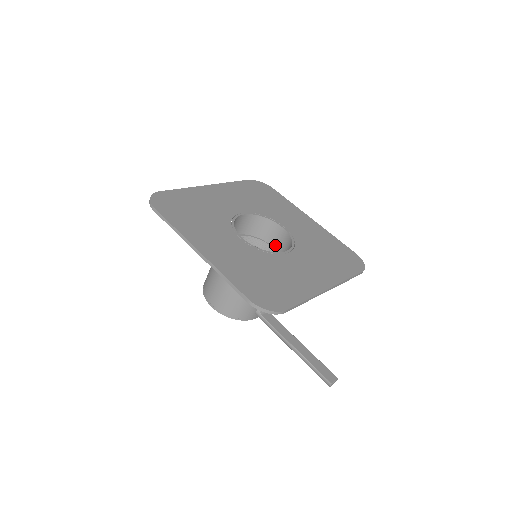
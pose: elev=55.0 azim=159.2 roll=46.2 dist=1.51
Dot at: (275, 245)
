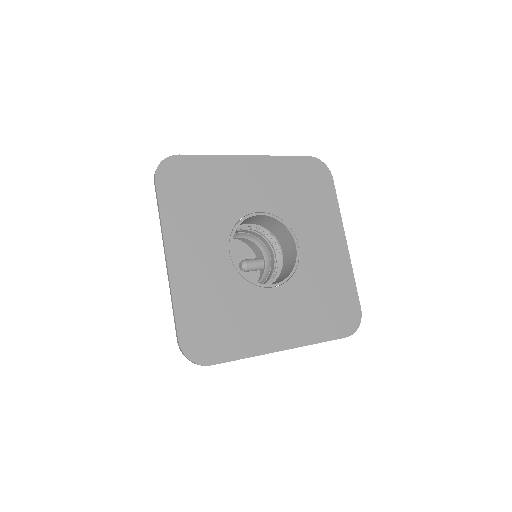
Dot at: (250, 223)
